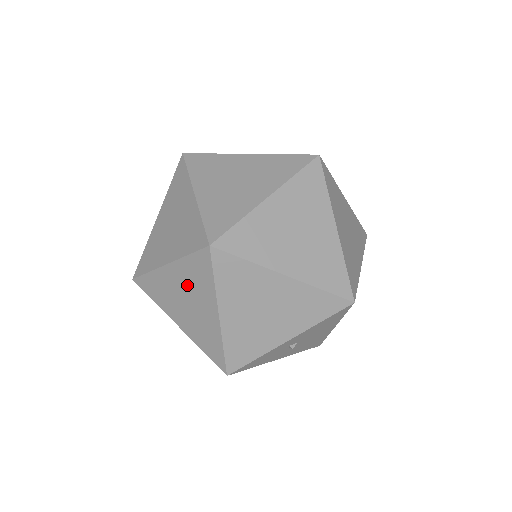
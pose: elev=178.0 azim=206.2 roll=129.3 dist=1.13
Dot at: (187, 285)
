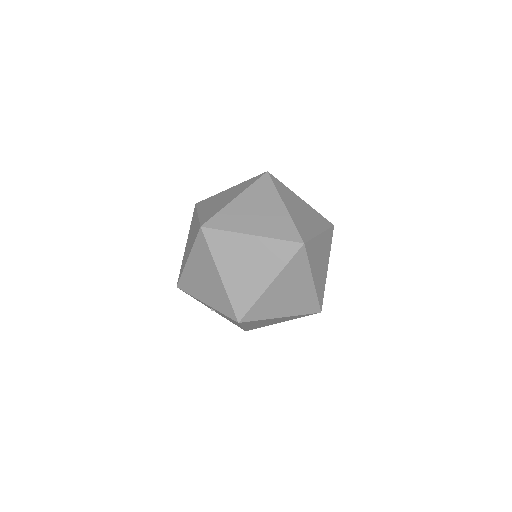
Dot at: occluded
